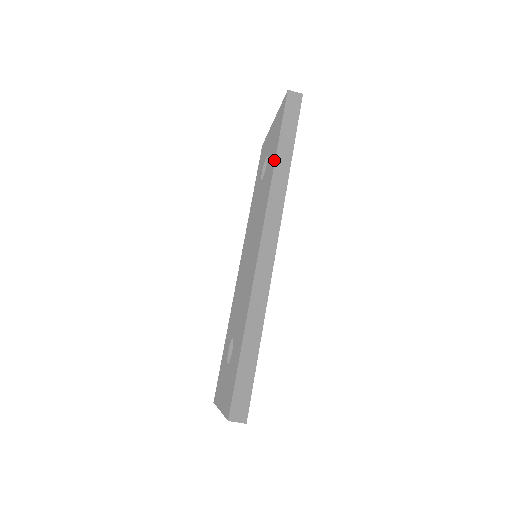
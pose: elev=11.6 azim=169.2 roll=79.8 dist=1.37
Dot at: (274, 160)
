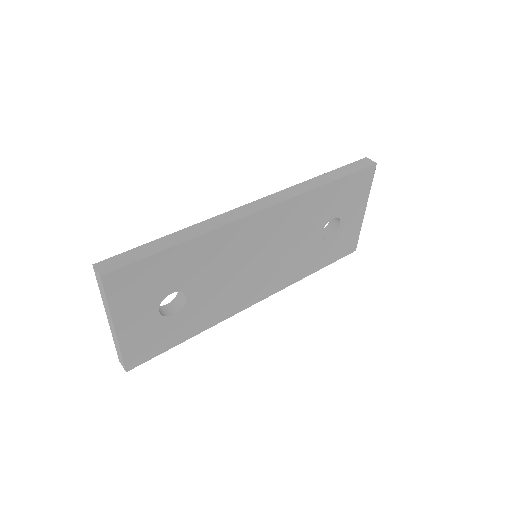
Dot at: occluded
